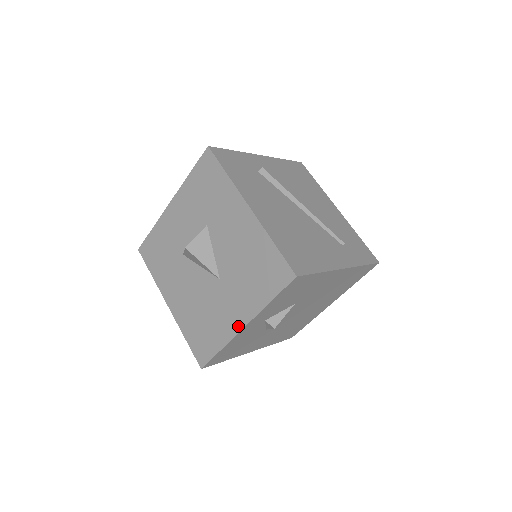
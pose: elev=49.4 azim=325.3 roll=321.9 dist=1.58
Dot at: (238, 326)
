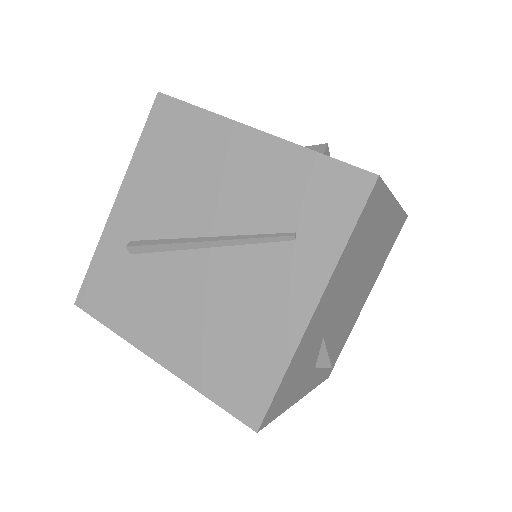
Dot at: occluded
